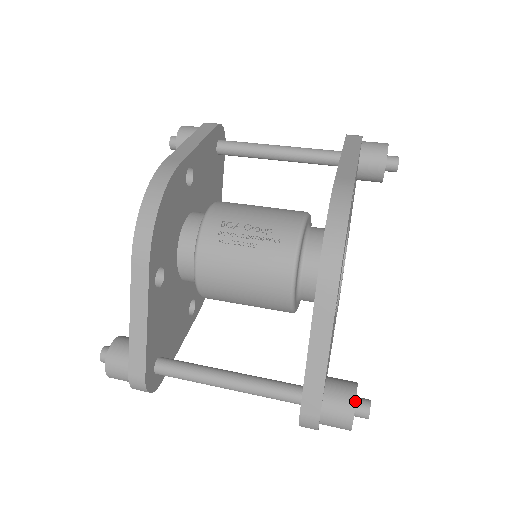
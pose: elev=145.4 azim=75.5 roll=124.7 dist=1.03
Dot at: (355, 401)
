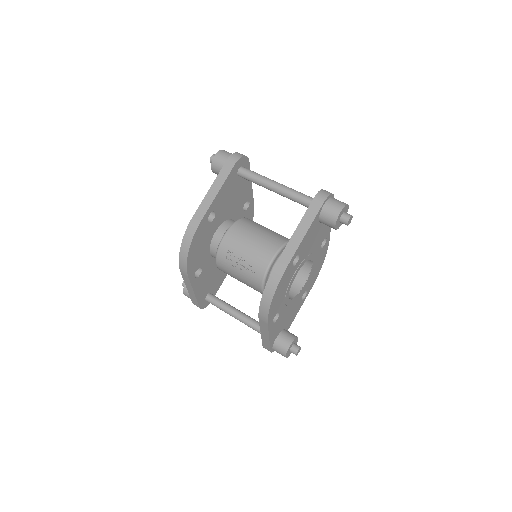
Dot at: (287, 351)
